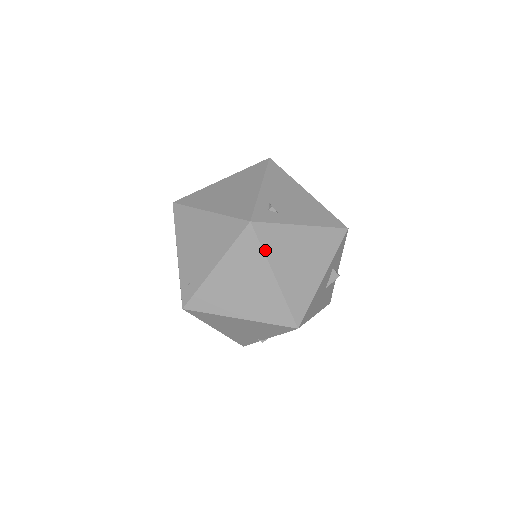
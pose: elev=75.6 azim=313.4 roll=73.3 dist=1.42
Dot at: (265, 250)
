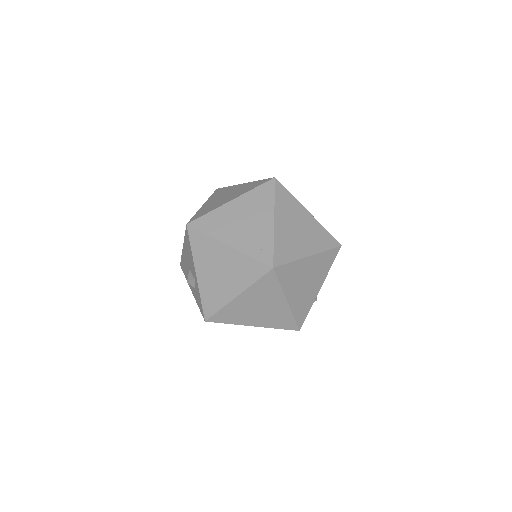
Dot at: (293, 196)
